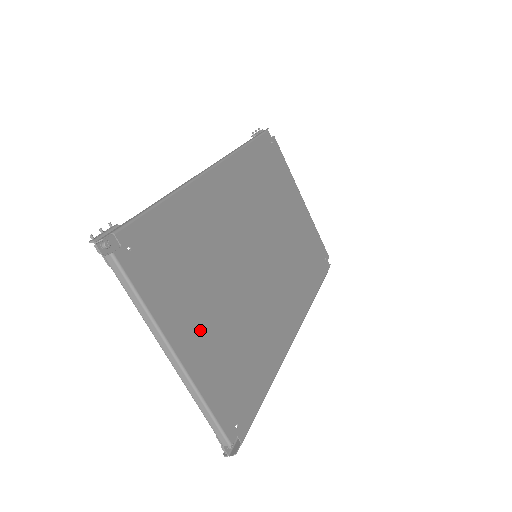
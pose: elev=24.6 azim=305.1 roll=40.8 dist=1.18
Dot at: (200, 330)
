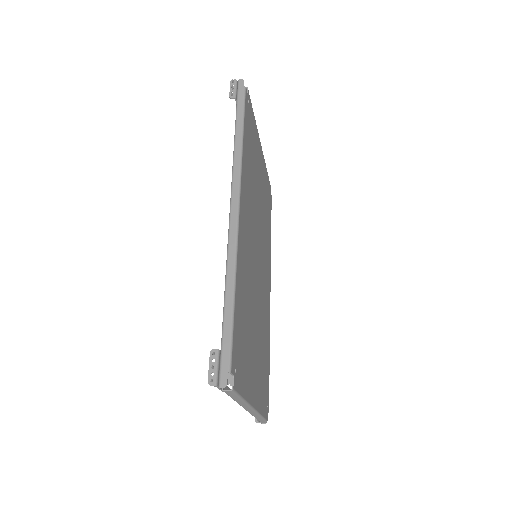
Dot at: (255, 371)
